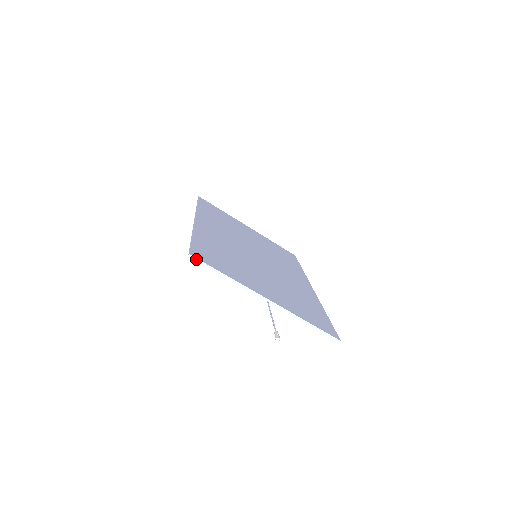
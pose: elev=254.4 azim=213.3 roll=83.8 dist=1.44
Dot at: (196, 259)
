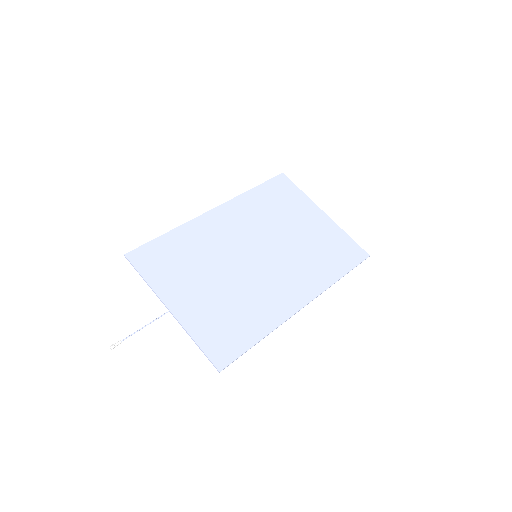
Dot at: (128, 259)
